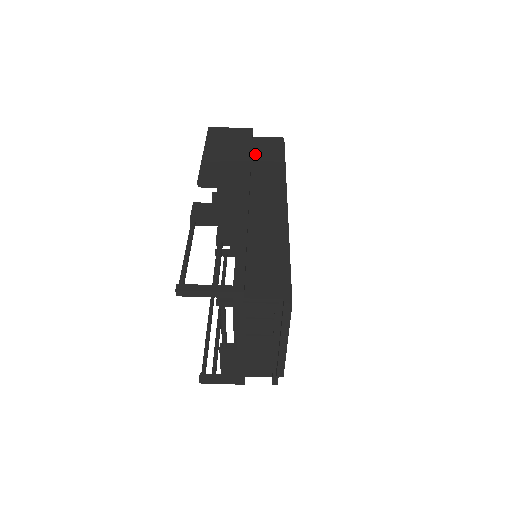
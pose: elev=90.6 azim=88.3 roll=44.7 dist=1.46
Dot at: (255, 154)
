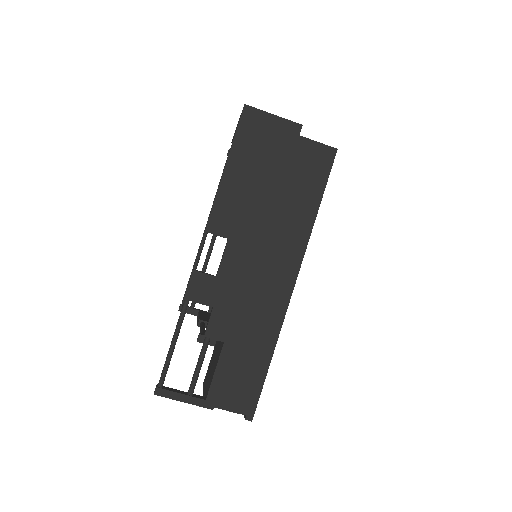
Dot at: (289, 179)
